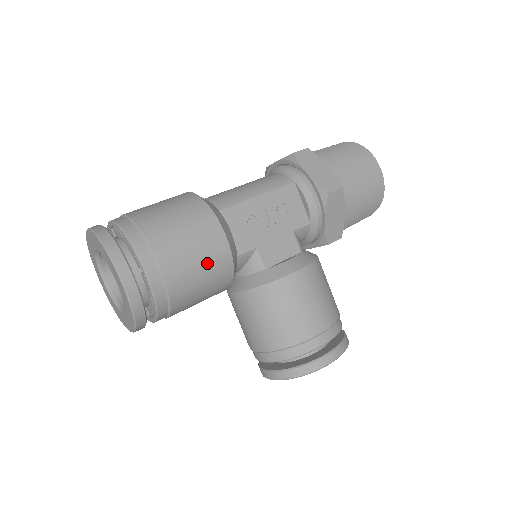
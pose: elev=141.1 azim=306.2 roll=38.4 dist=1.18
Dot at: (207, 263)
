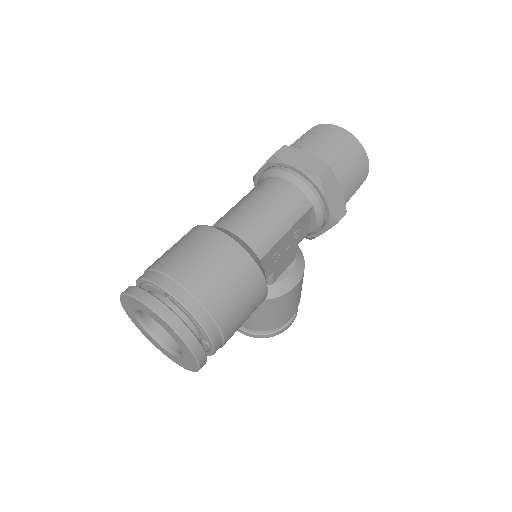
Dot at: occluded
